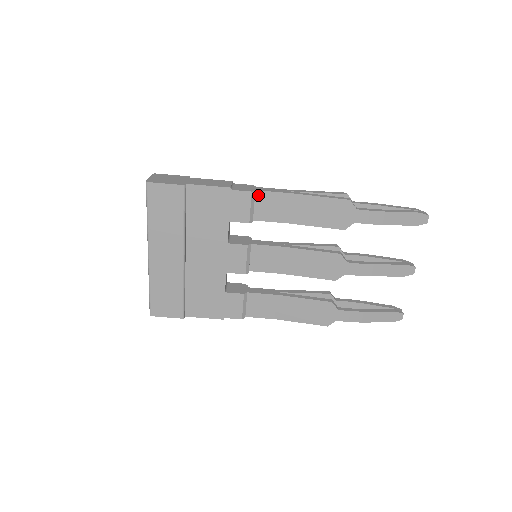
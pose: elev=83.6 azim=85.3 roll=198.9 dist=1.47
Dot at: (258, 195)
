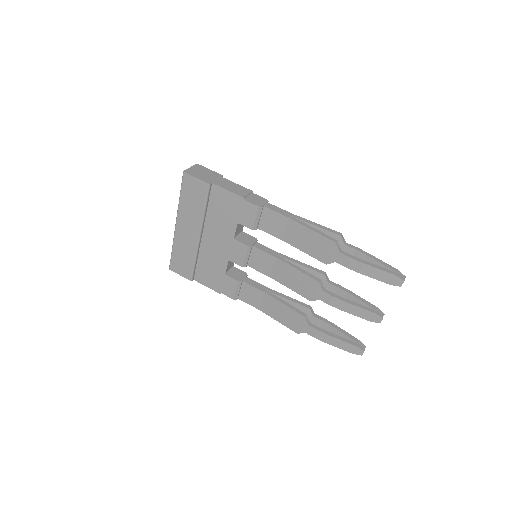
Dot at: (265, 210)
